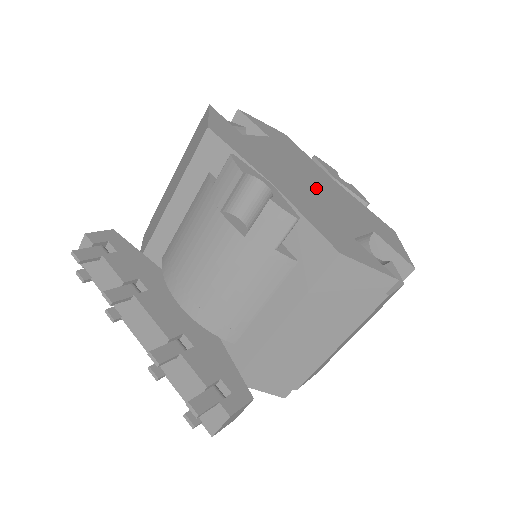
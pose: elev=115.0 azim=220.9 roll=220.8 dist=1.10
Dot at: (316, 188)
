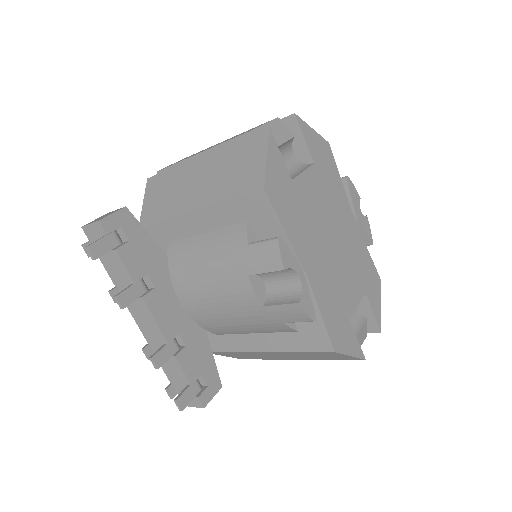
Dot at: (337, 247)
